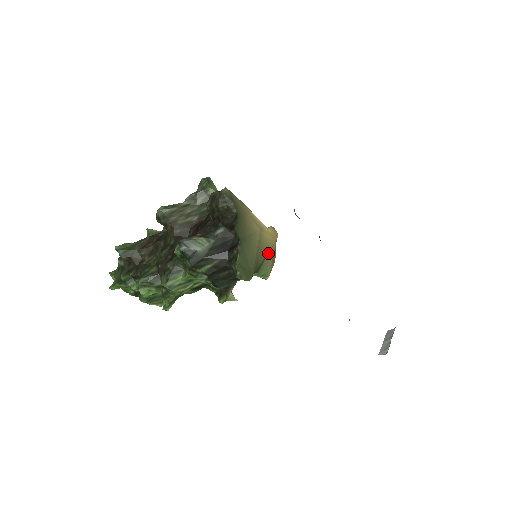
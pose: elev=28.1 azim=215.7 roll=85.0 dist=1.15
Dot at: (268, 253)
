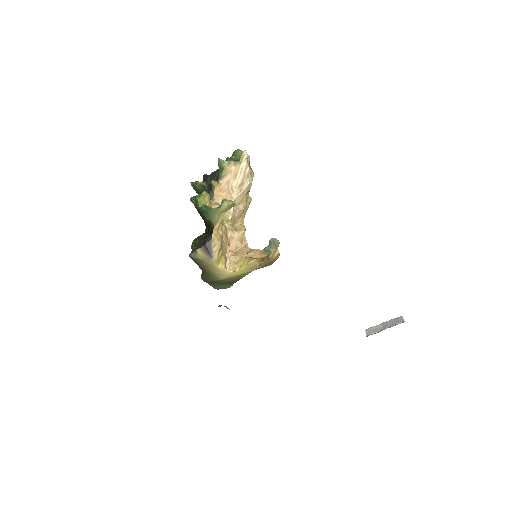
Dot at: occluded
